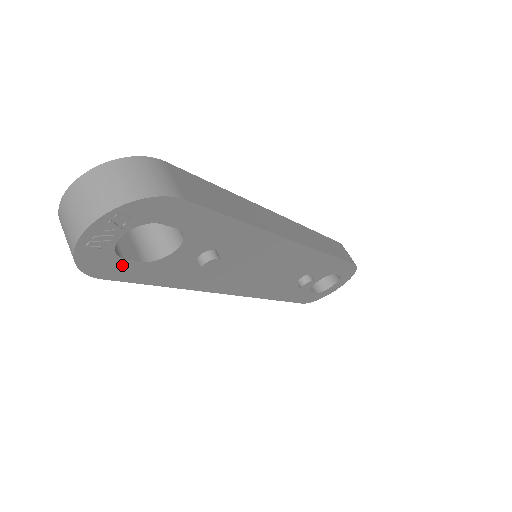
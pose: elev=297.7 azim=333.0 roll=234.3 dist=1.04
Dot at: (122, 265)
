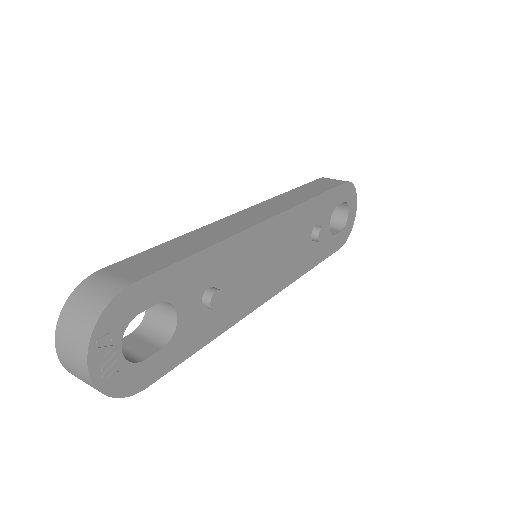
Dot at: (150, 365)
